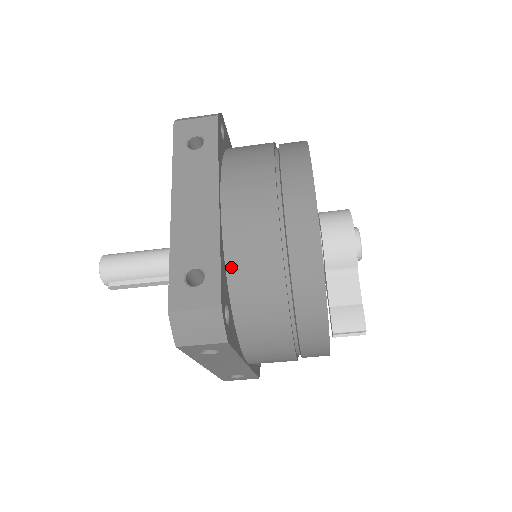
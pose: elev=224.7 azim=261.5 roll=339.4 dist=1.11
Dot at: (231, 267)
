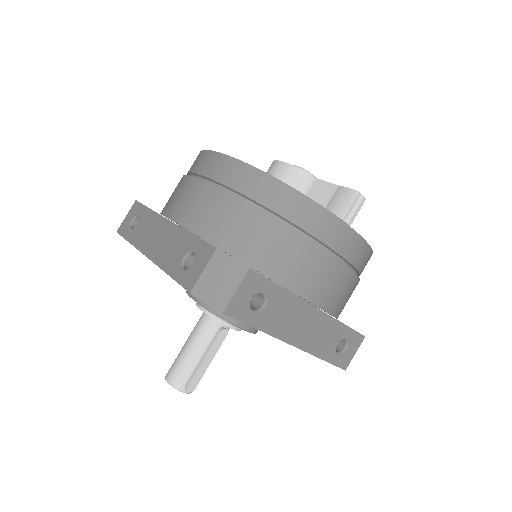
Dot at: (211, 238)
